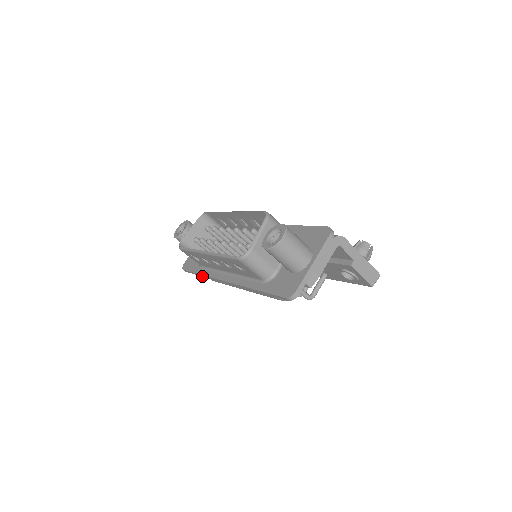
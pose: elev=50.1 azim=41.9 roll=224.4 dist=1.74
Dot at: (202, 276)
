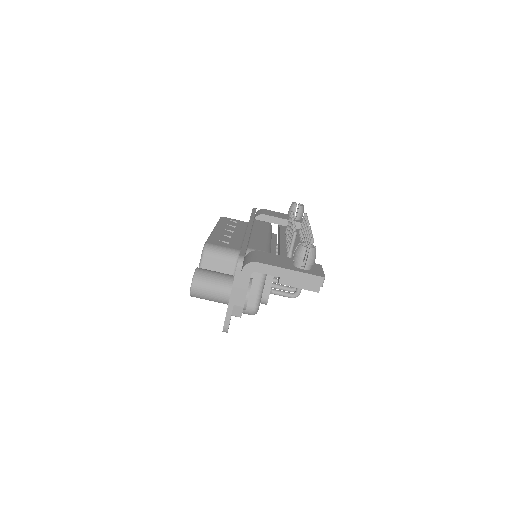
Dot at: occluded
